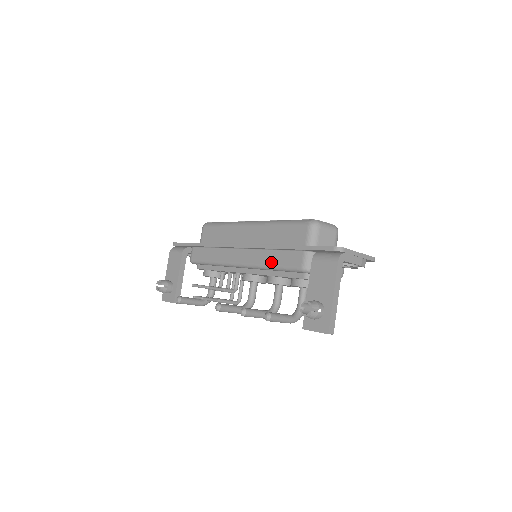
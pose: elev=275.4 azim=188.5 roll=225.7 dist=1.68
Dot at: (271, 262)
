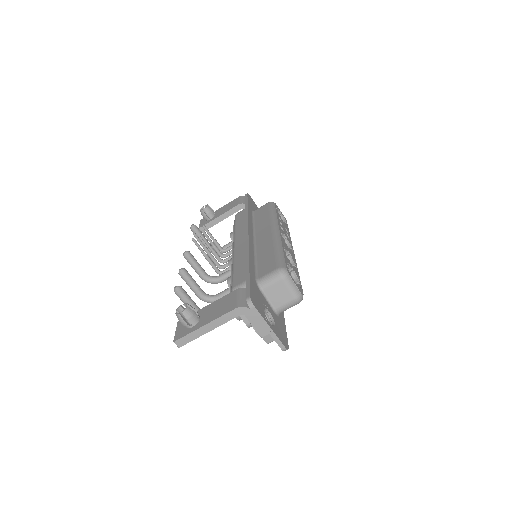
Dot at: (237, 264)
